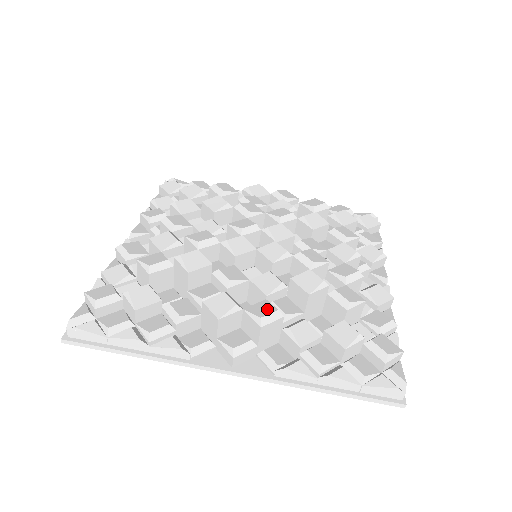
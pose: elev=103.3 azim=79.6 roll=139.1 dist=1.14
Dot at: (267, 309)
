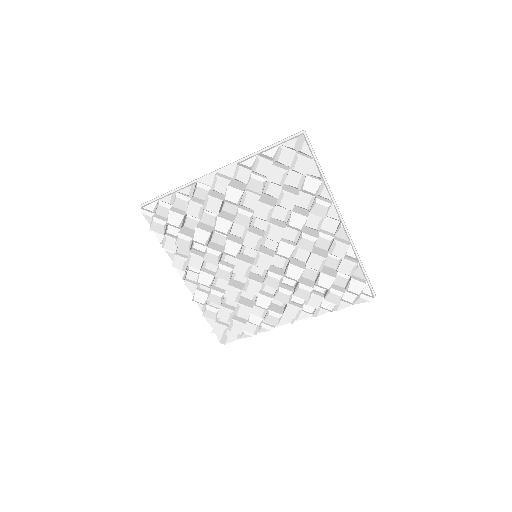
Dot at: (293, 312)
